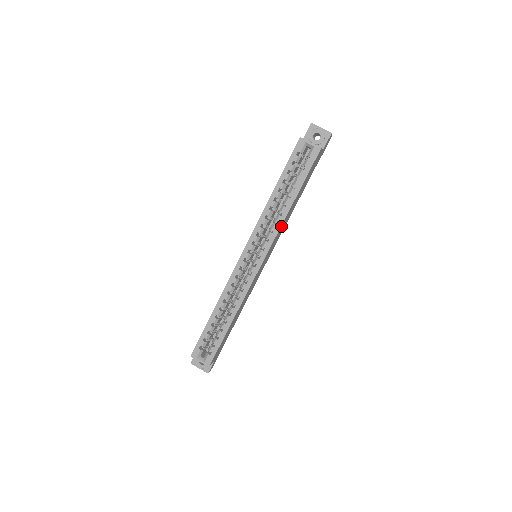
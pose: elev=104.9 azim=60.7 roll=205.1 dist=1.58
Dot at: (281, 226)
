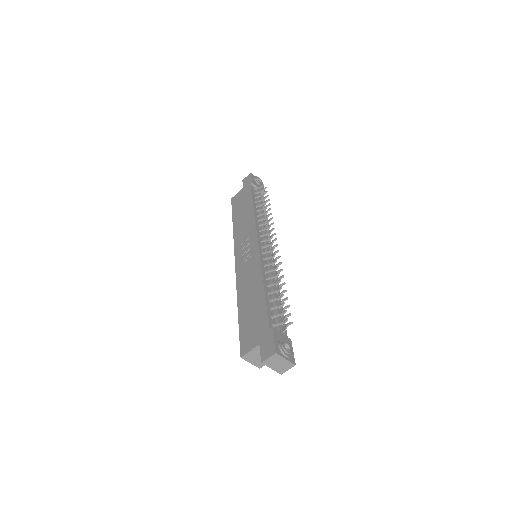
Dot at: occluded
